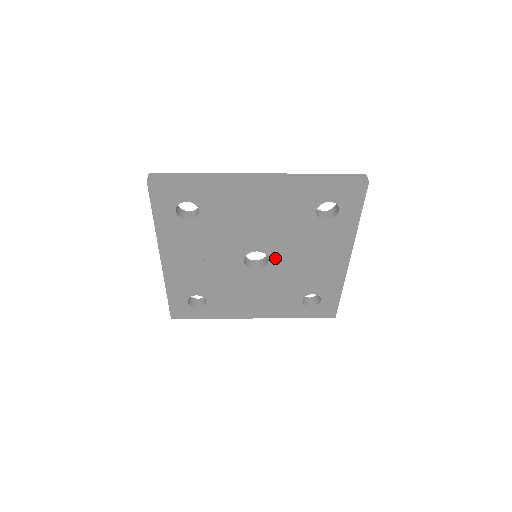
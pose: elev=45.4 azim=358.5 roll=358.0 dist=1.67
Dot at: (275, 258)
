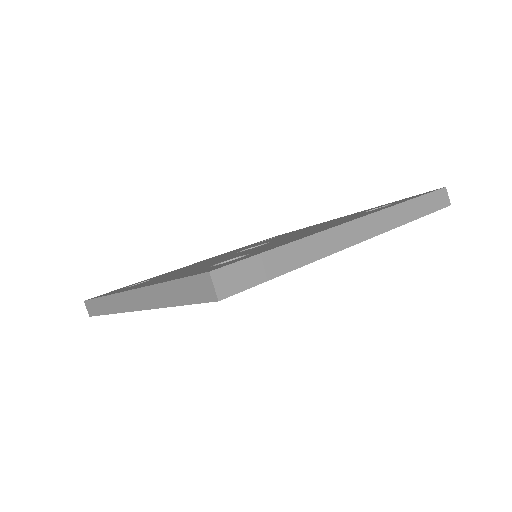
Dot at: occluded
